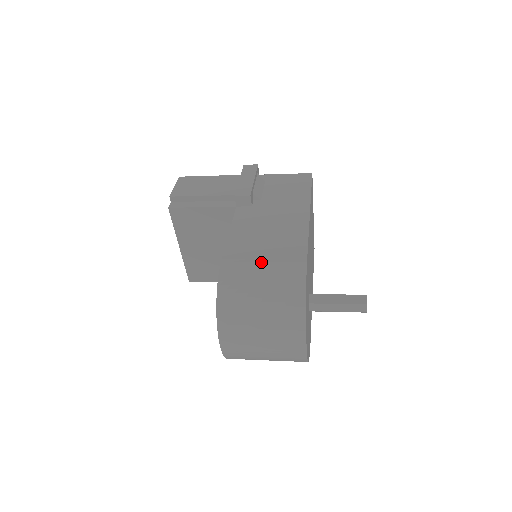
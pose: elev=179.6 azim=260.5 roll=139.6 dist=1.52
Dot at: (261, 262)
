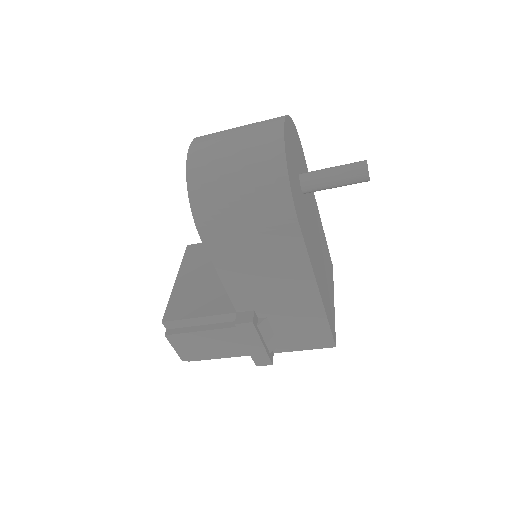
Dot at: occluded
